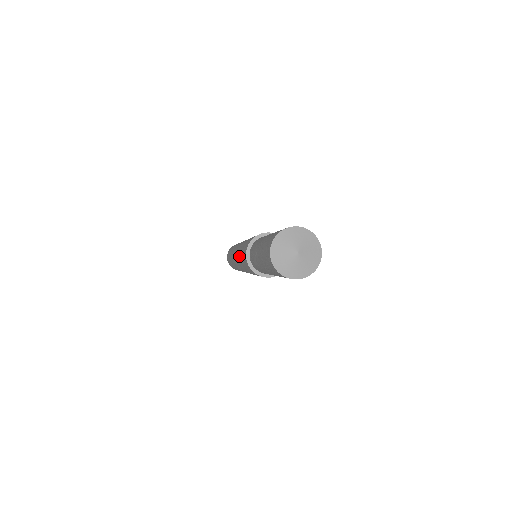
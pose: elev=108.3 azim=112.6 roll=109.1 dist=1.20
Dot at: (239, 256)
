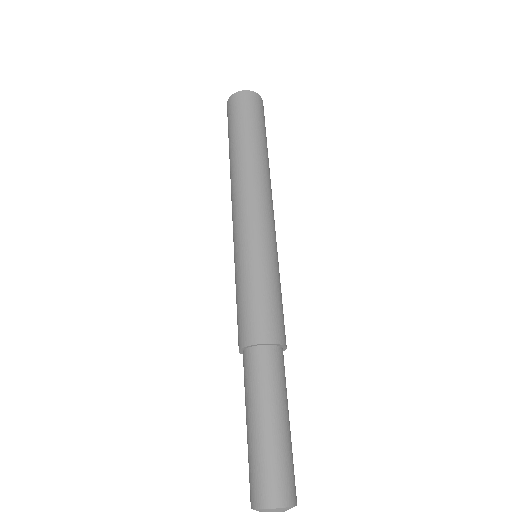
Dot at: (236, 278)
